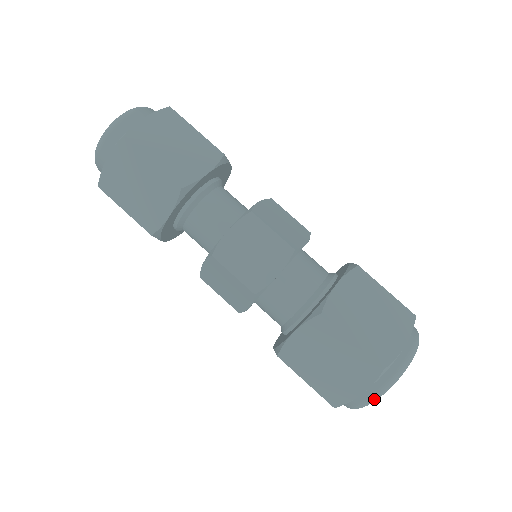
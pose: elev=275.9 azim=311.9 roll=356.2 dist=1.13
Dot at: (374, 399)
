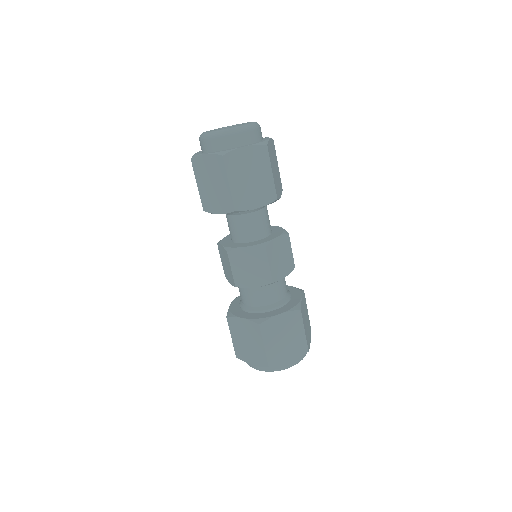
Dot at: (289, 367)
